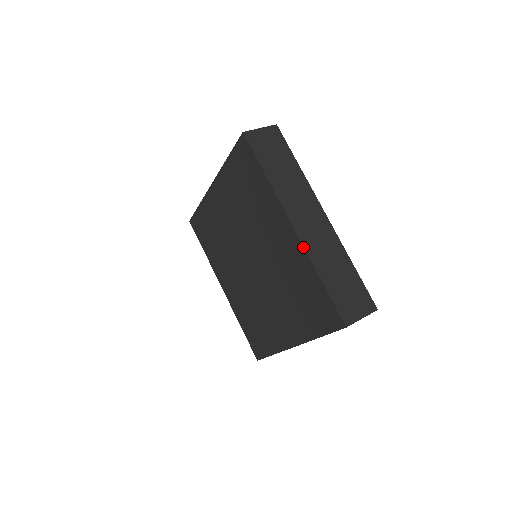
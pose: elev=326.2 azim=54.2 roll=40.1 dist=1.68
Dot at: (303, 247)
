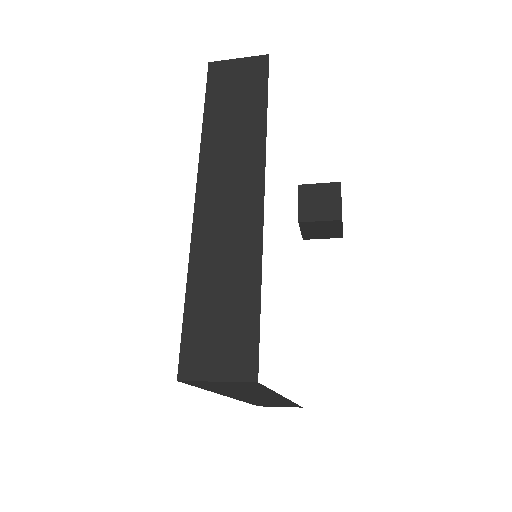
Dot at: (192, 232)
